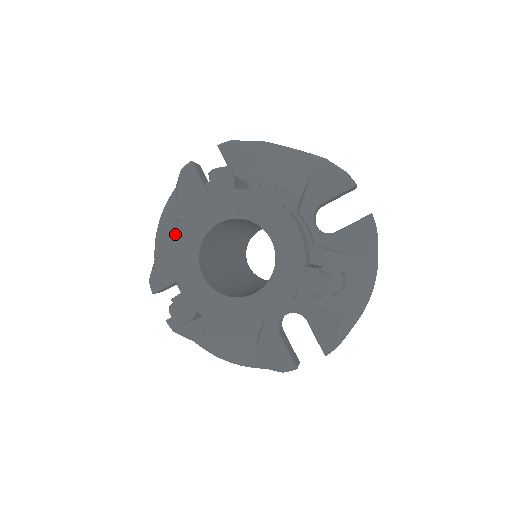
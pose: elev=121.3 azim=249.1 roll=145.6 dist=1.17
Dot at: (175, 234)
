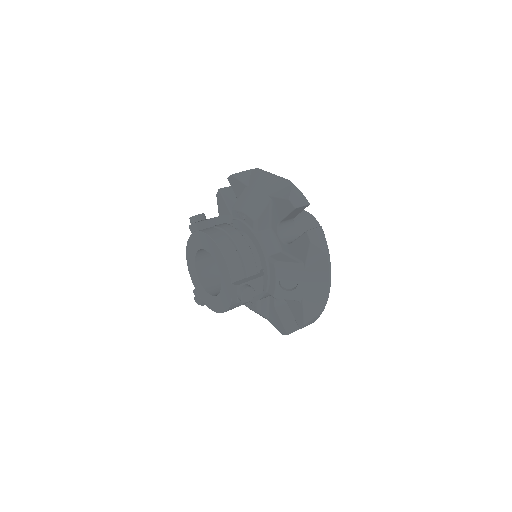
Dot at: (186, 255)
